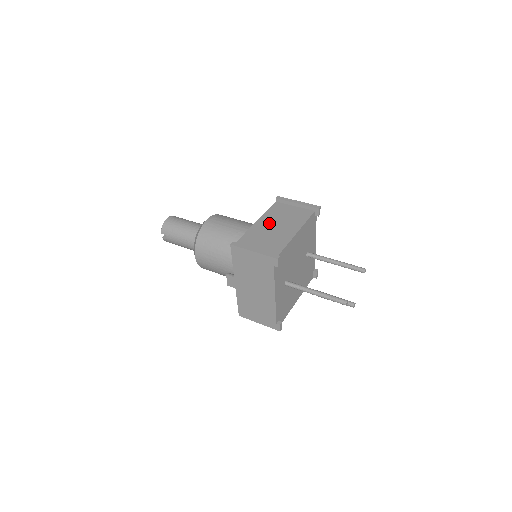
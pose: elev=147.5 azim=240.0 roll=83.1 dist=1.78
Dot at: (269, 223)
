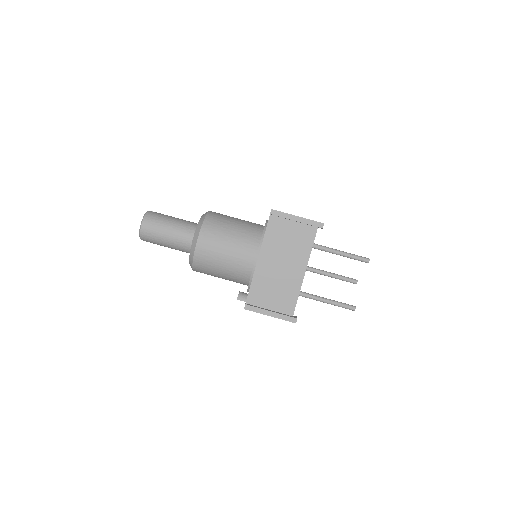
Dot at: (273, 260)
